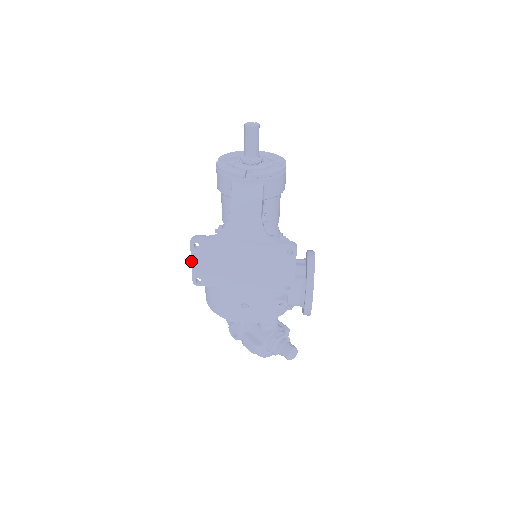
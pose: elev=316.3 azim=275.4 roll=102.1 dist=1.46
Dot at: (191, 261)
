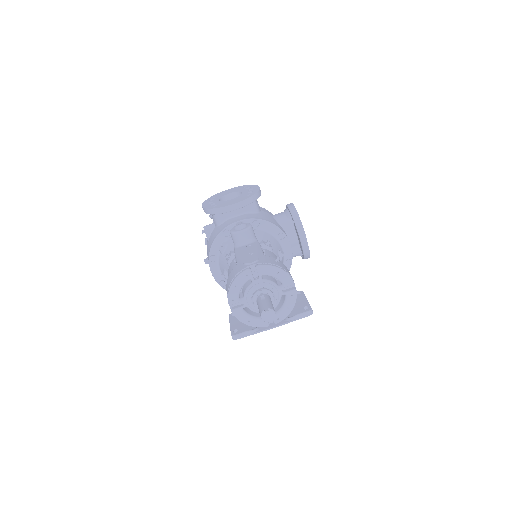
Dot at: occluded
